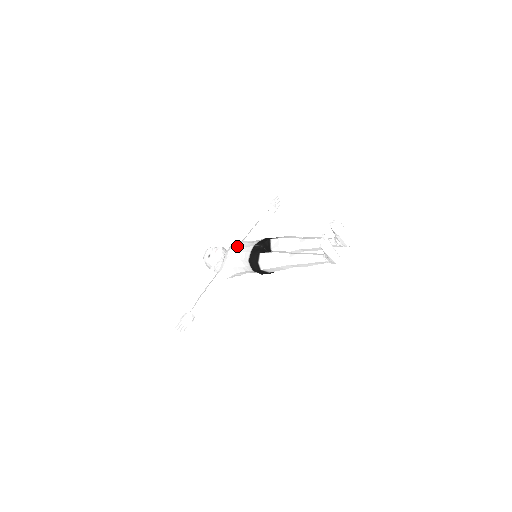
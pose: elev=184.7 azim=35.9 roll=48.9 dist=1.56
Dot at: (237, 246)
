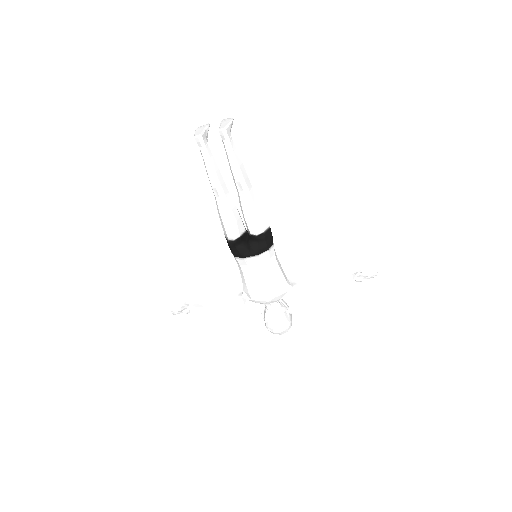
Dot at: occluded
